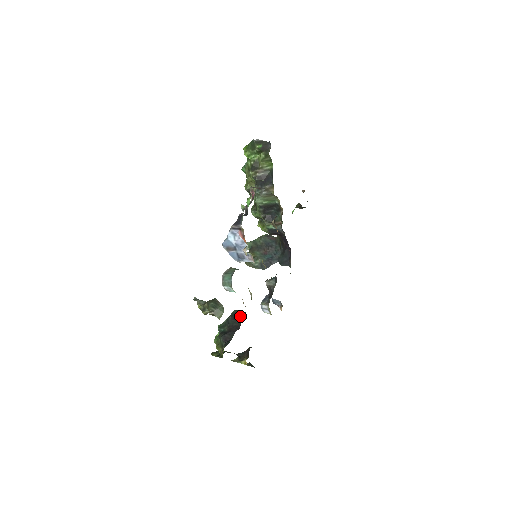
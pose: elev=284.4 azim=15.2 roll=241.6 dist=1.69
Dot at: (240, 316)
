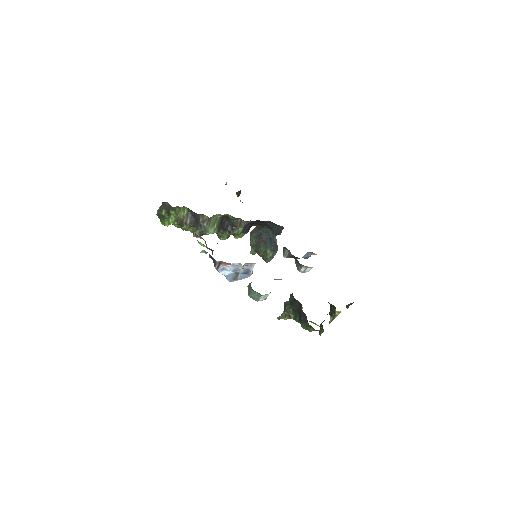
Dot at: (294, 298)
